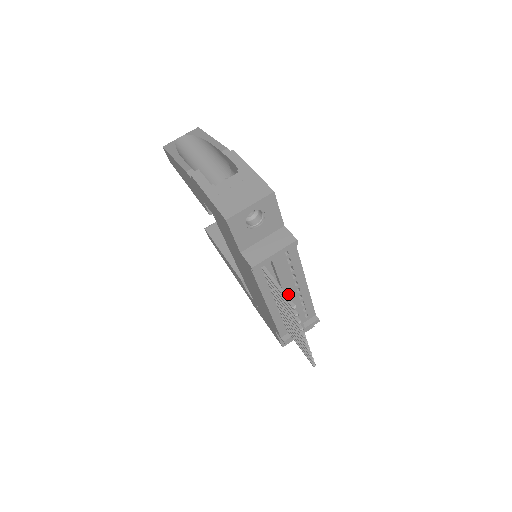
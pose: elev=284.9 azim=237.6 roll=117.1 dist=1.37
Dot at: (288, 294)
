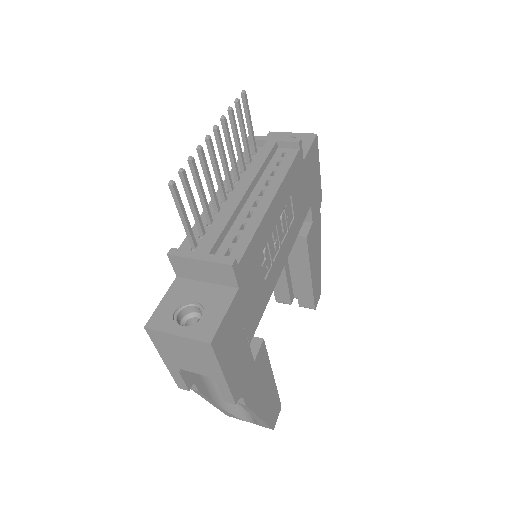
Dot at: (245, 184)
